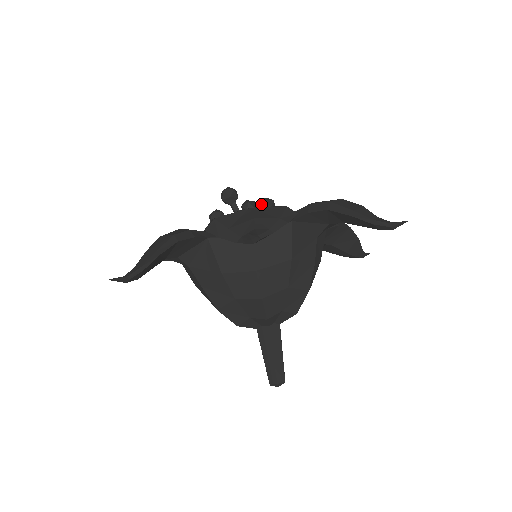
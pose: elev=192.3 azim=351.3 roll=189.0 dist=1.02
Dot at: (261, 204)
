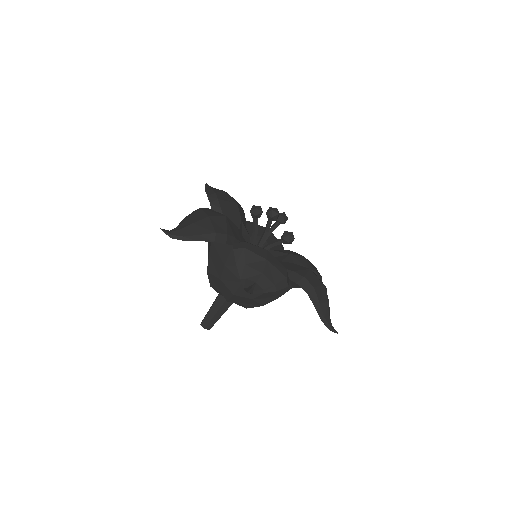
Dot at: (286, 235)
